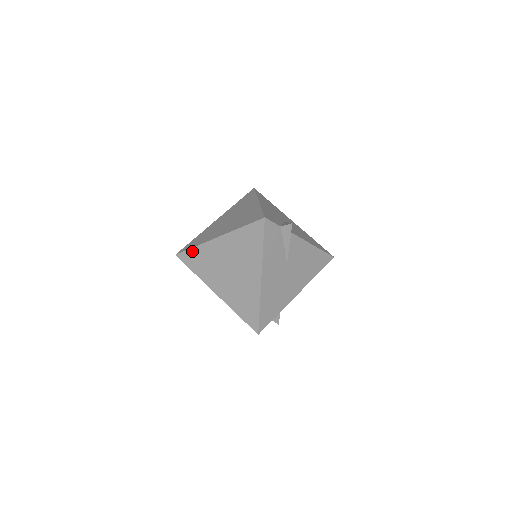
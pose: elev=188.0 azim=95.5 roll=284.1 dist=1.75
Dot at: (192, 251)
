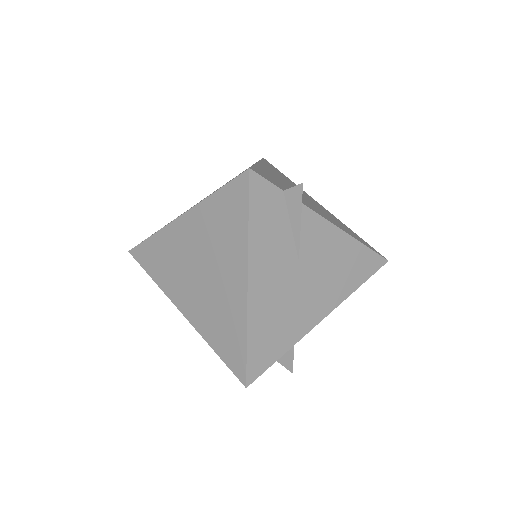
Dot at: (148, 243)
